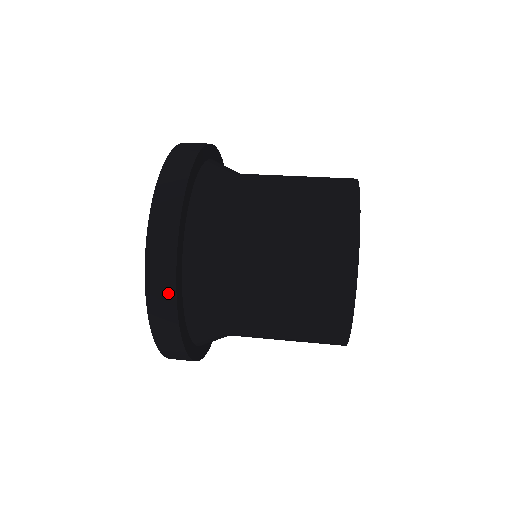
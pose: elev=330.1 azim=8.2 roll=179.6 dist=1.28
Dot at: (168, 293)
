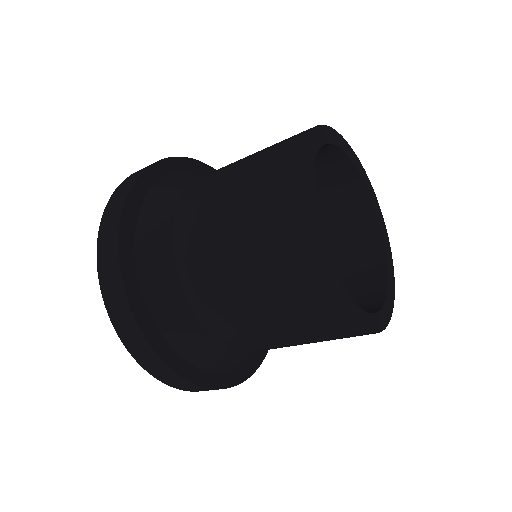
Dot at: (138, 337)
